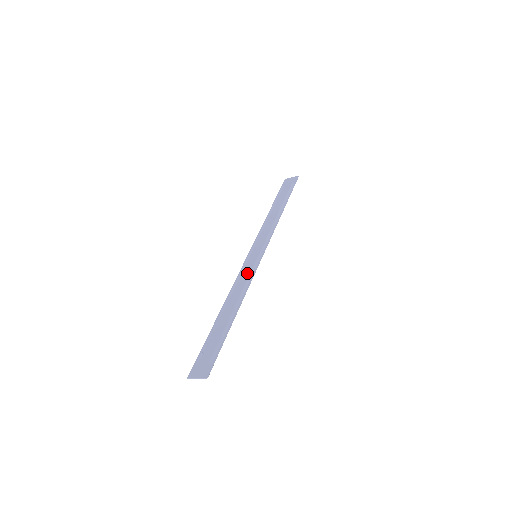
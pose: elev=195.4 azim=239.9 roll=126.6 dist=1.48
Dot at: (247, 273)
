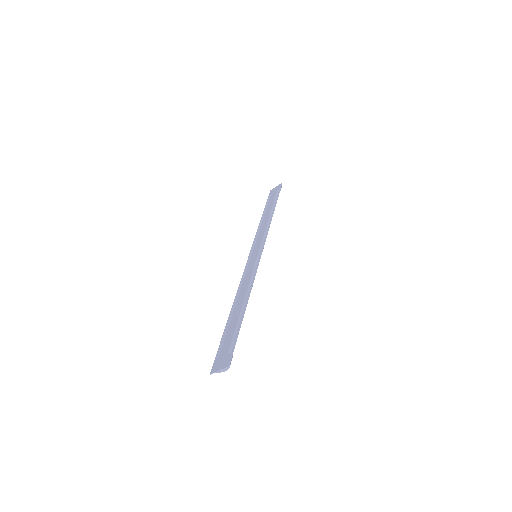
Dot at: (250, 271)
